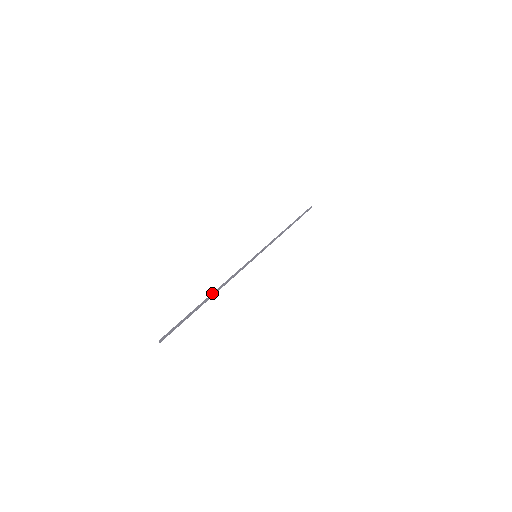
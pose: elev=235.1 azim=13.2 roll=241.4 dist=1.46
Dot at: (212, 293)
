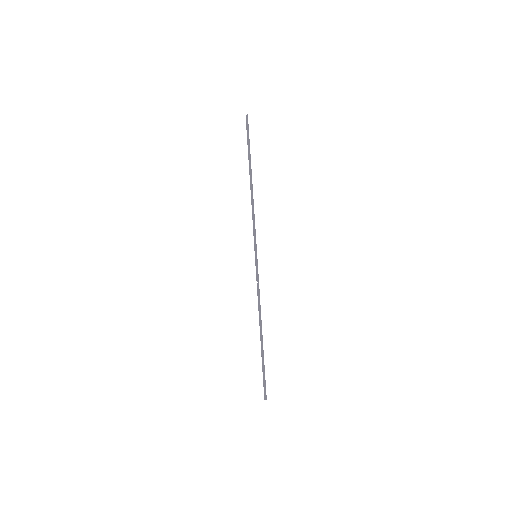
Dot at: occluded
